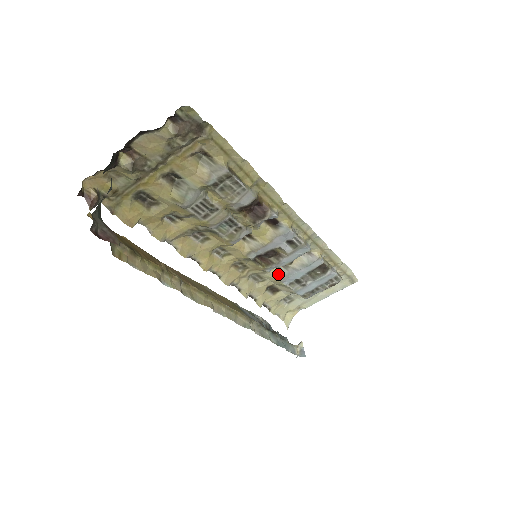
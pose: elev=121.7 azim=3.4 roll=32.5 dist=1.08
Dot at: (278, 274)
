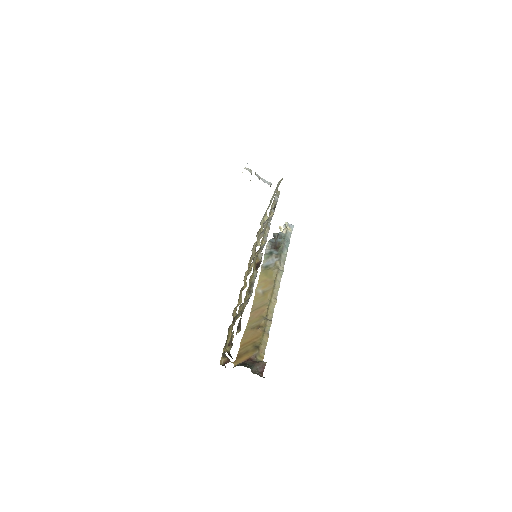
Dot at: (261, 236)
